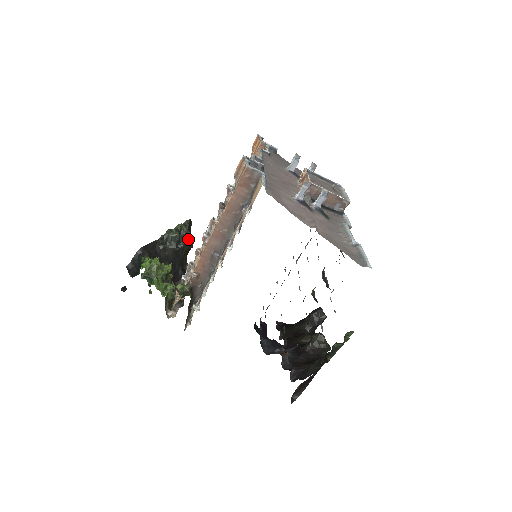
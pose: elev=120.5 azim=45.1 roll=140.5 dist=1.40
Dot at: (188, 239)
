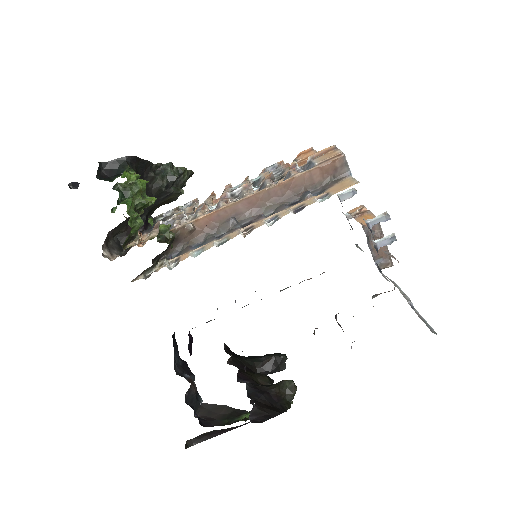
Dot at: (181, 189)
